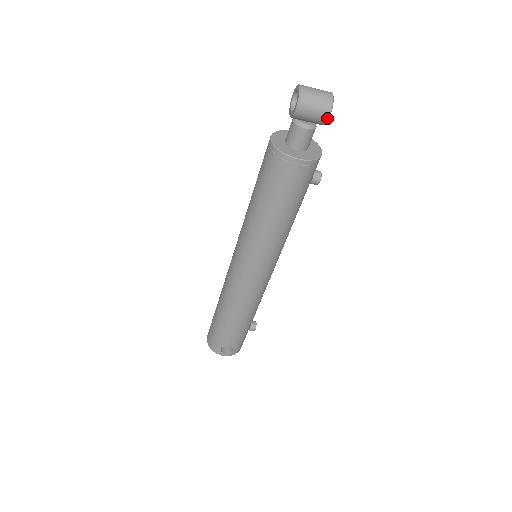
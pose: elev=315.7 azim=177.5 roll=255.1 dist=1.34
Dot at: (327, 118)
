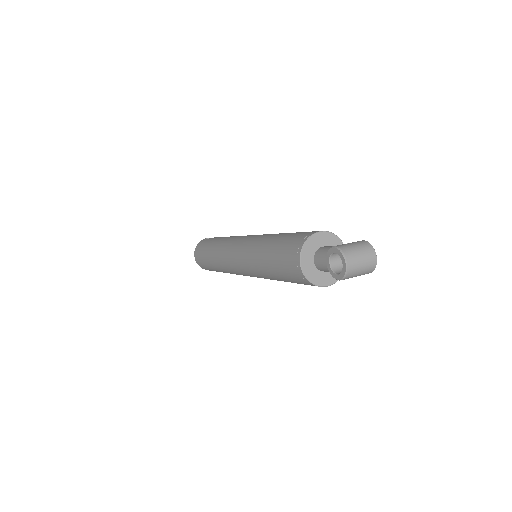
Dot at: occluded
